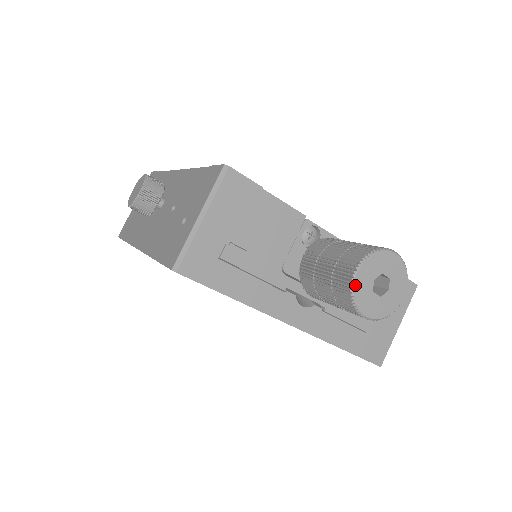
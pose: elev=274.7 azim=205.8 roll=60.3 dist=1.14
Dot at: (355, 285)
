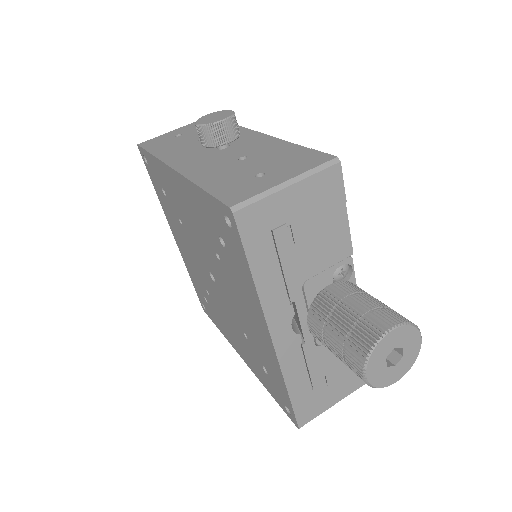
Dot at: (381, 341)
